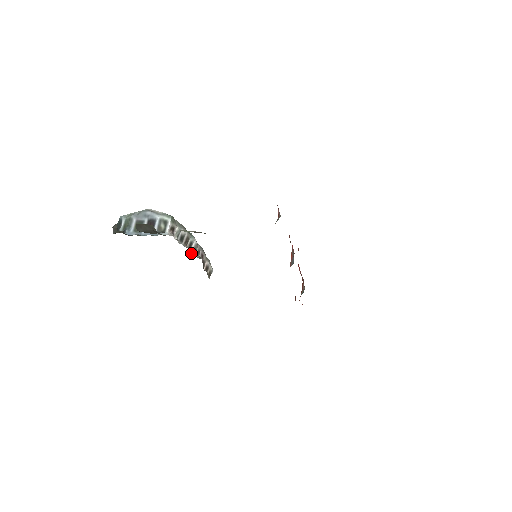
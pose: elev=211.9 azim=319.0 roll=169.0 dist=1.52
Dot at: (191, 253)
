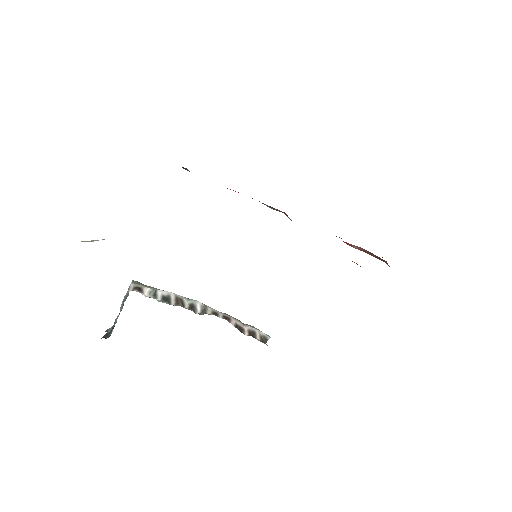
Dot at: occluded
